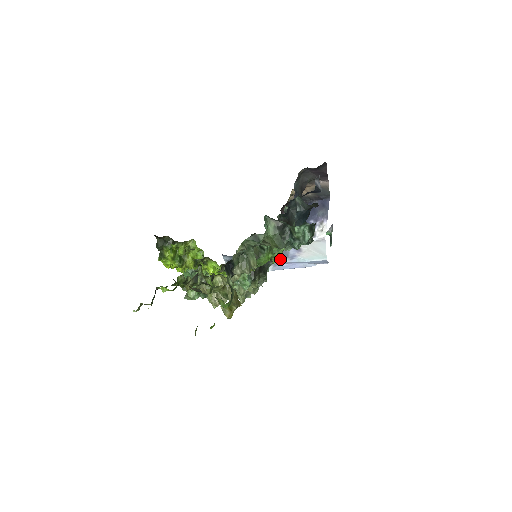
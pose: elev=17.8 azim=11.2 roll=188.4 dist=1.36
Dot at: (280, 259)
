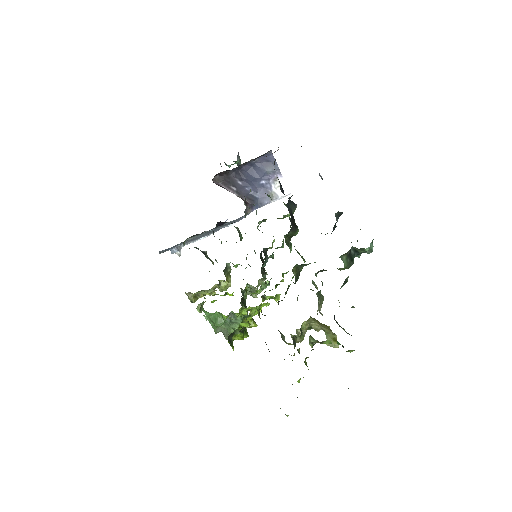
Dot at: (231, 224)
